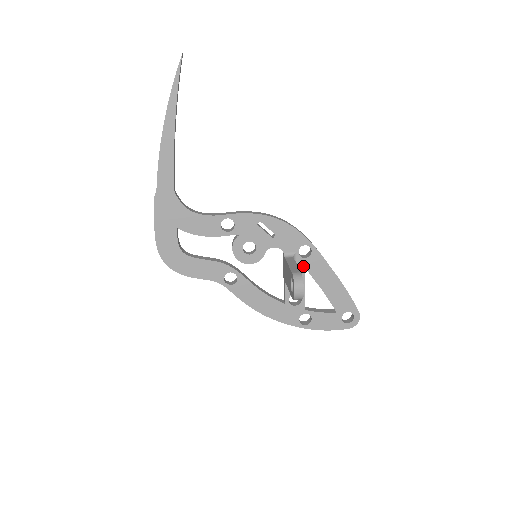
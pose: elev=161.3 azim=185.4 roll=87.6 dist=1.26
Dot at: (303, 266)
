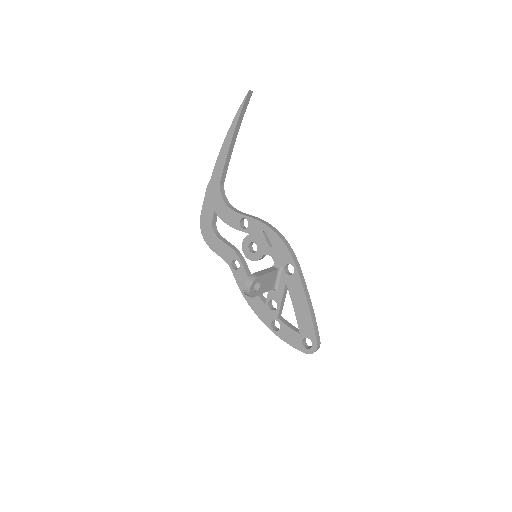
Dot at: (285, 281)
